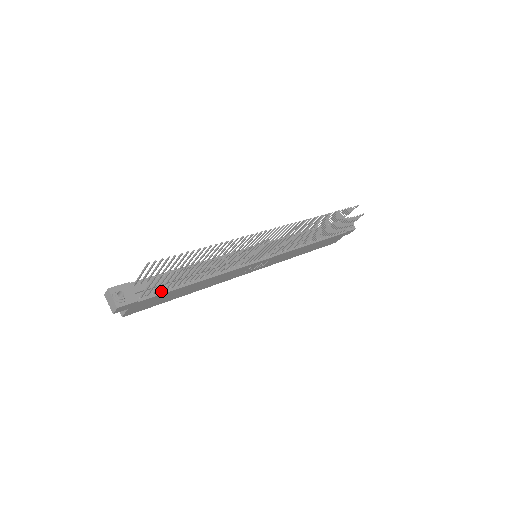
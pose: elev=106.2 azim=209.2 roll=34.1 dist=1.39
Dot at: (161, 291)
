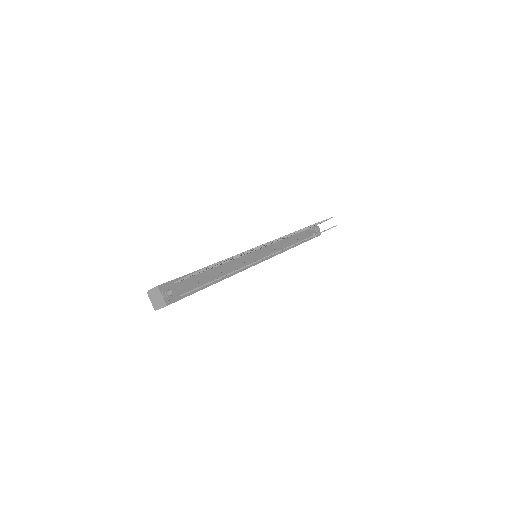
Dot at: occluded
